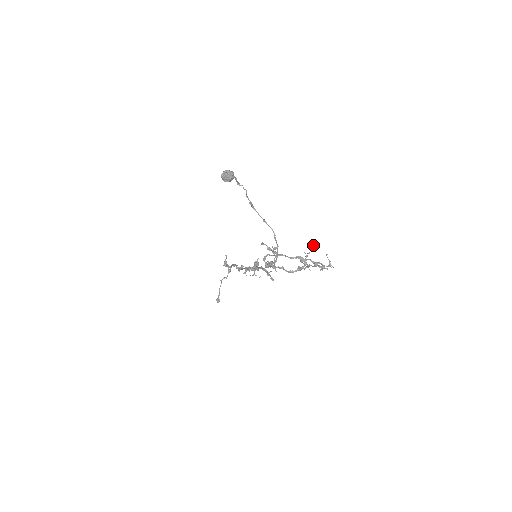
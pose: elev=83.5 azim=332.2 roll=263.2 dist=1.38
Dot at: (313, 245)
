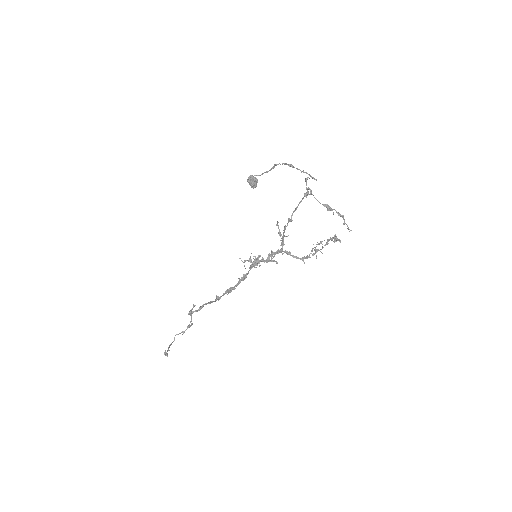
Dot at: (321, 241)
